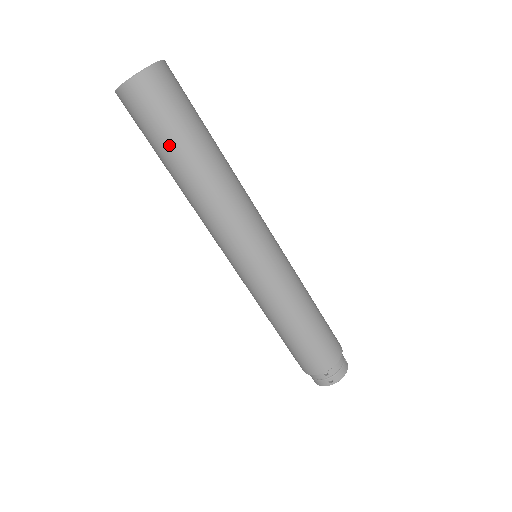
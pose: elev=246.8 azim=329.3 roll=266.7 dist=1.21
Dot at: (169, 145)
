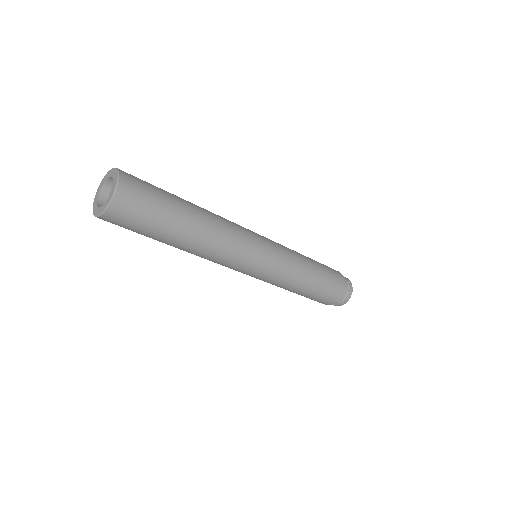
Dot at: (159, 235)
